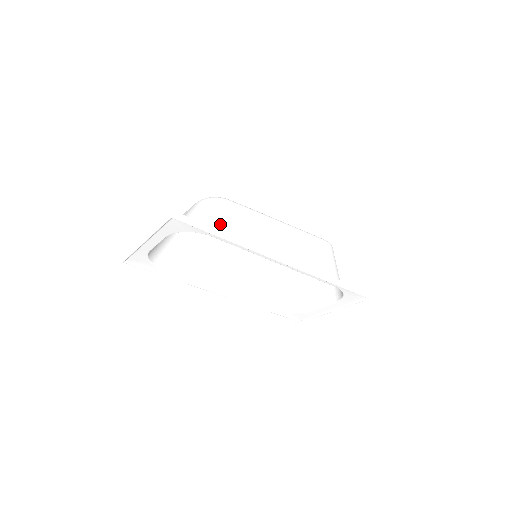
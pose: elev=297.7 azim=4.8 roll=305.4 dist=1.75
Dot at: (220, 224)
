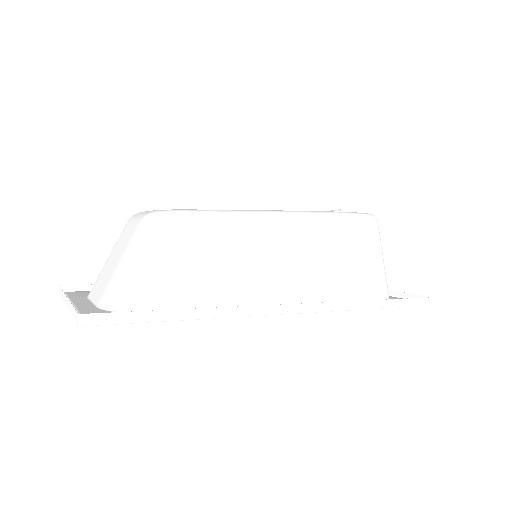
Dot at: (179, 279)
